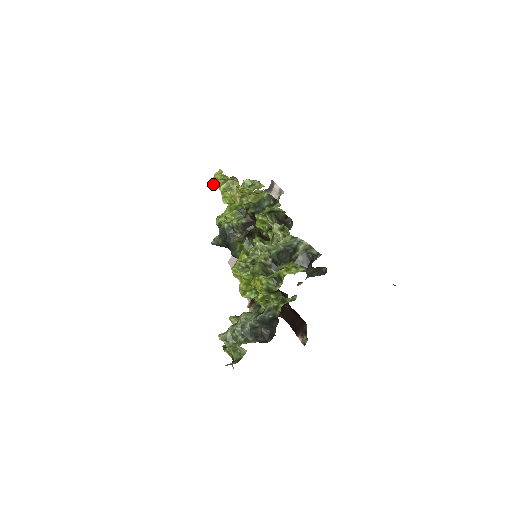
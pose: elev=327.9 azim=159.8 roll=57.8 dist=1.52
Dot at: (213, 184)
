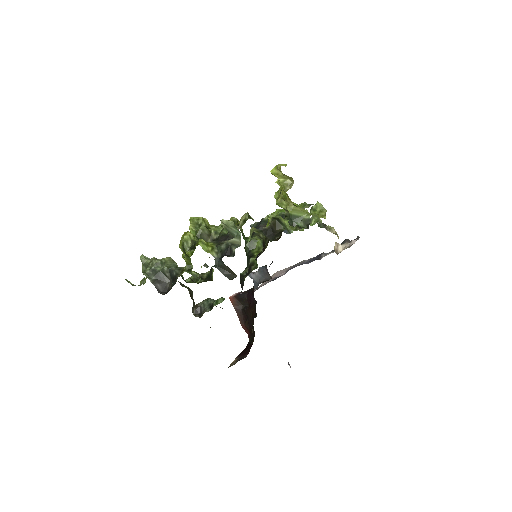
Dot at: (272, 170)
